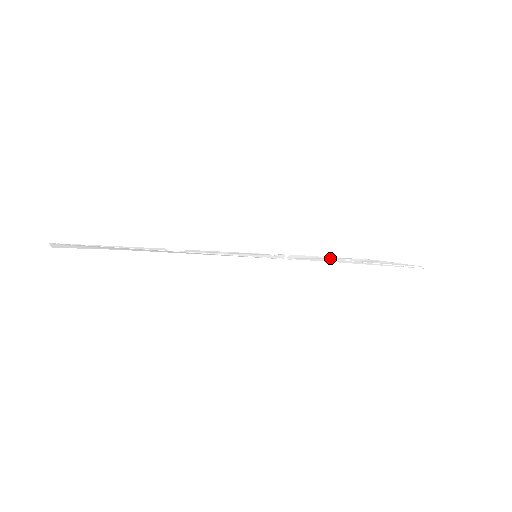
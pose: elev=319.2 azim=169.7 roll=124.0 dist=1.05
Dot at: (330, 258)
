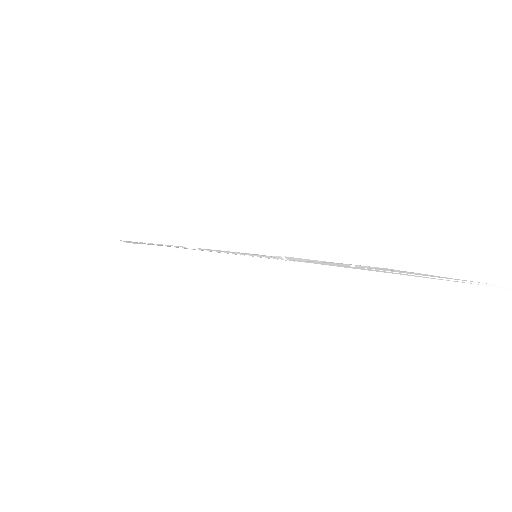
Dot at: (330, 262)
